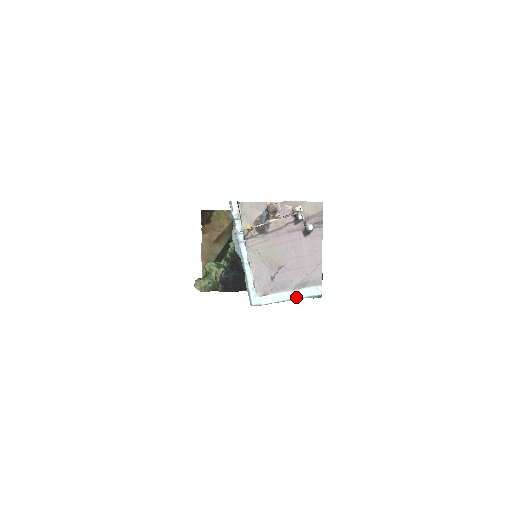
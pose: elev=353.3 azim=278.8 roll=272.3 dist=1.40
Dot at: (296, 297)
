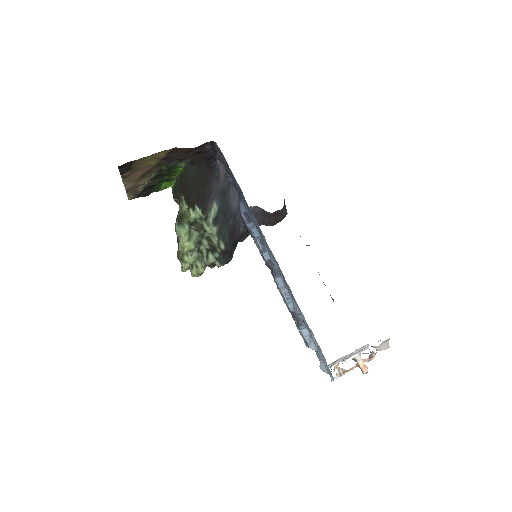
Dot at: (352, 356)
